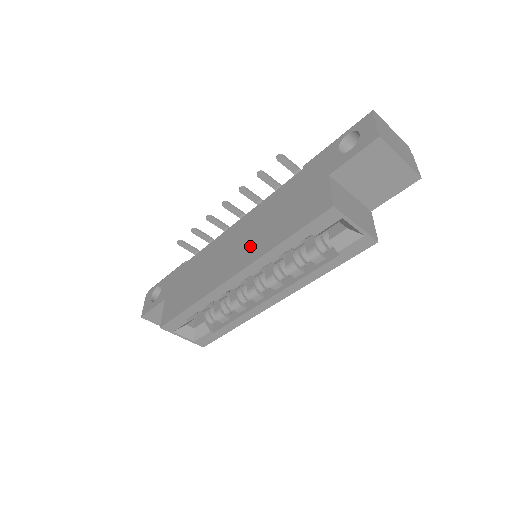
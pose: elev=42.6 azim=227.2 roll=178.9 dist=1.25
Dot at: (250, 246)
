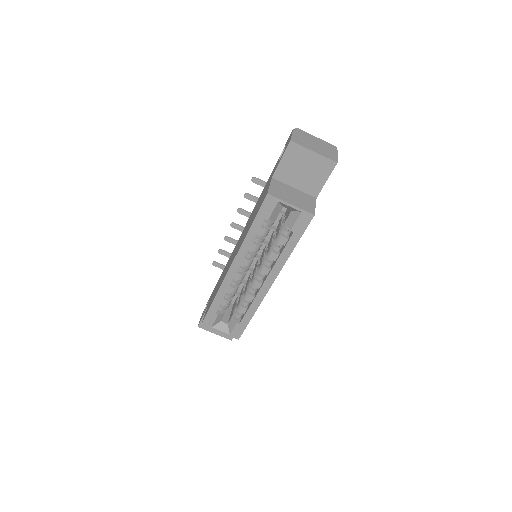
Dot at: occluded
